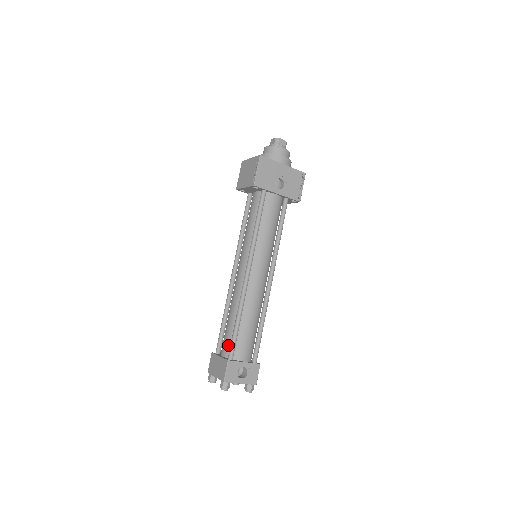
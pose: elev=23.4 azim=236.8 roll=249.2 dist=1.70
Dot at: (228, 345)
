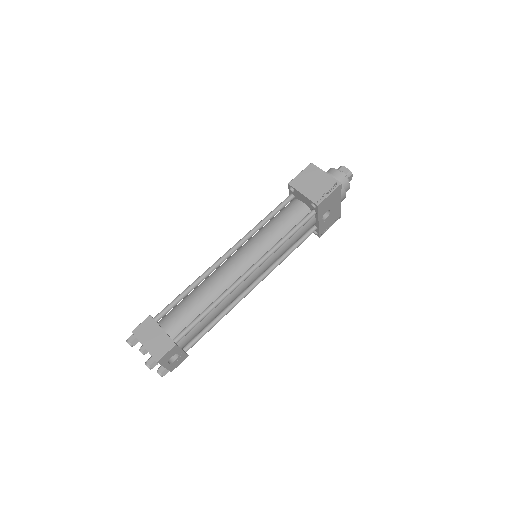
Dot at: (180, 325)
